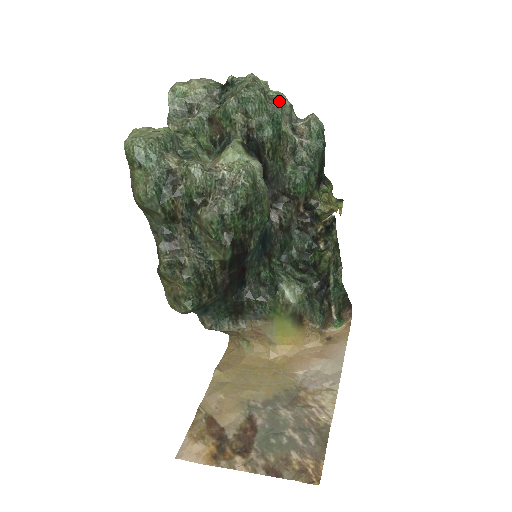
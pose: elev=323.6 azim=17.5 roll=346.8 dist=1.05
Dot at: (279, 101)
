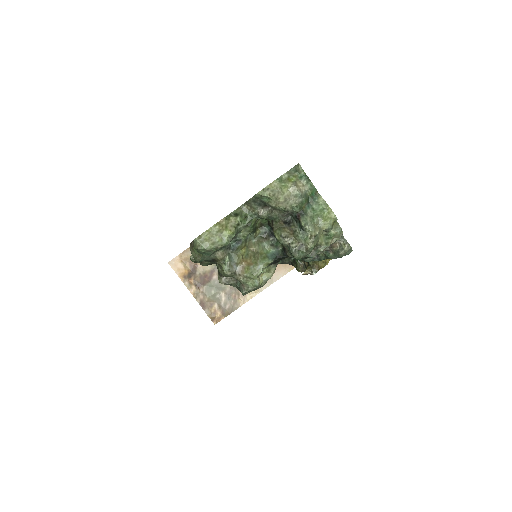
Dot at: occluded
